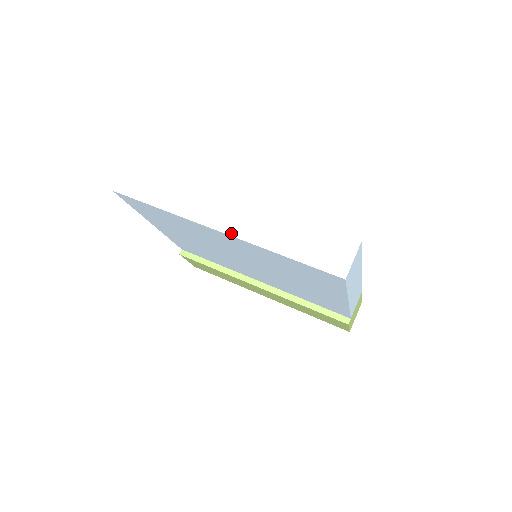
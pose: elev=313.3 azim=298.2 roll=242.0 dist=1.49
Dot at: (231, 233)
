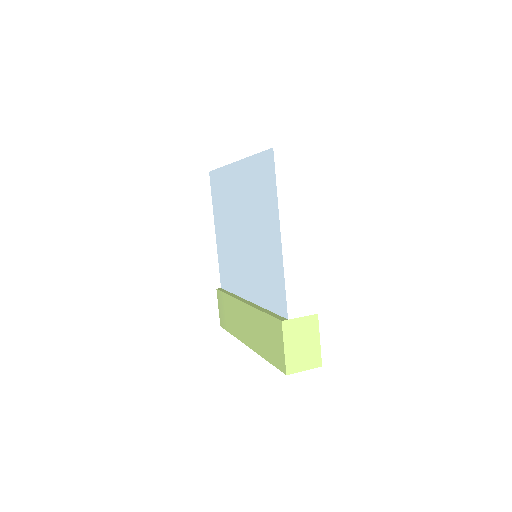
Dot at: occluded
